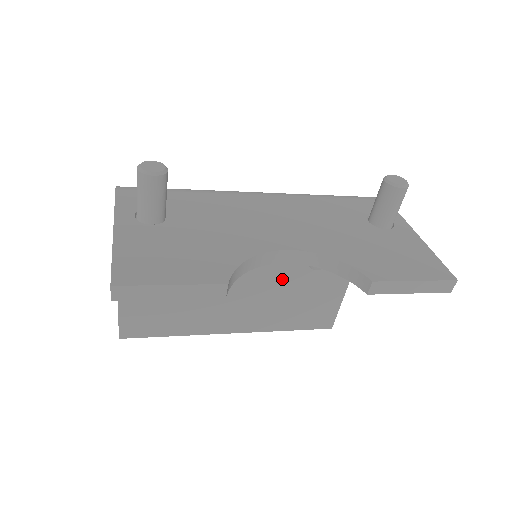
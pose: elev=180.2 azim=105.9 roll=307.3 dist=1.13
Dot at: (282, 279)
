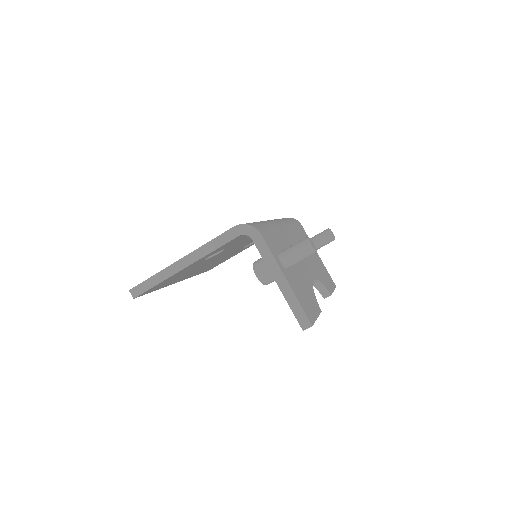
Dot at: occluded
